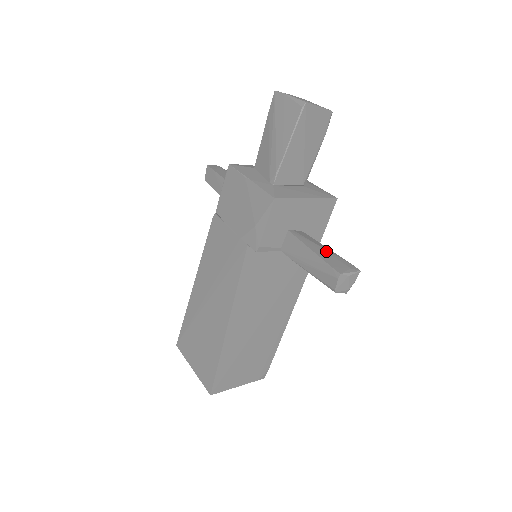
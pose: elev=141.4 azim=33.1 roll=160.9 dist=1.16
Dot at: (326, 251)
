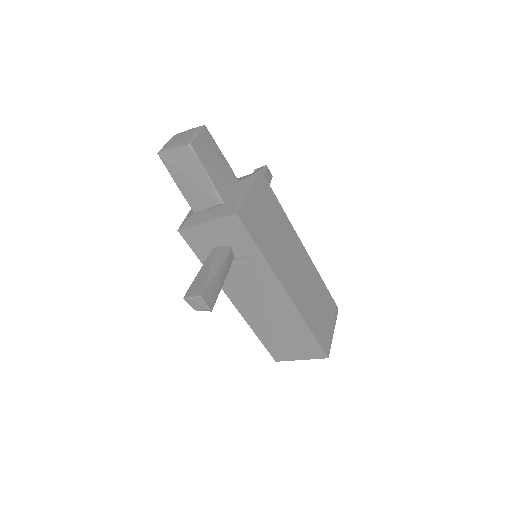
Dot at: (207, 272)
